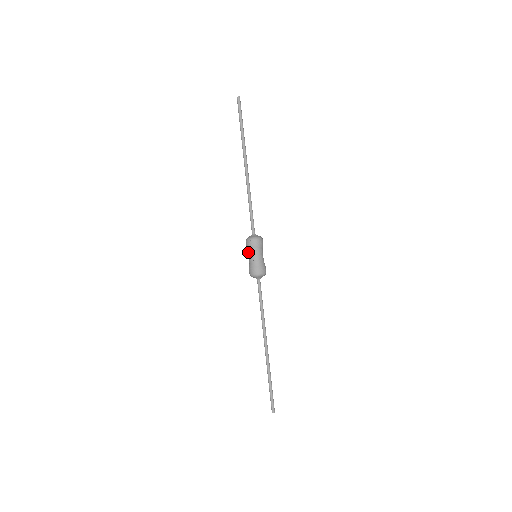
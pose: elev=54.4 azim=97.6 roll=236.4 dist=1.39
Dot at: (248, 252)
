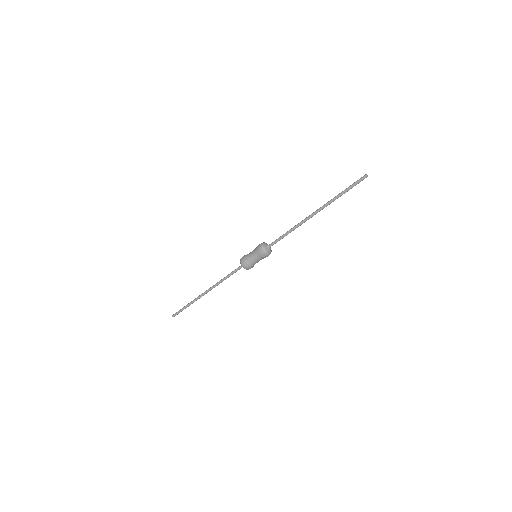
Dot at: (255, 254)
